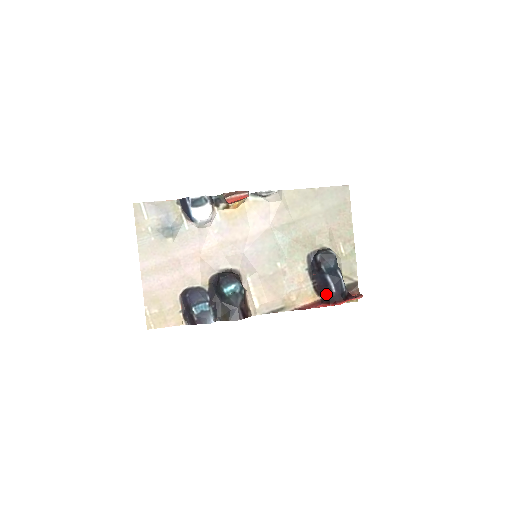
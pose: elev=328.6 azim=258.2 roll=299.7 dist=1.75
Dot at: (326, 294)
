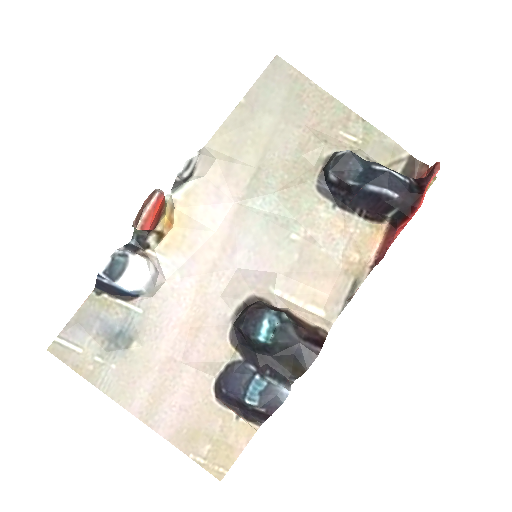
Dot at: (390, 210)
